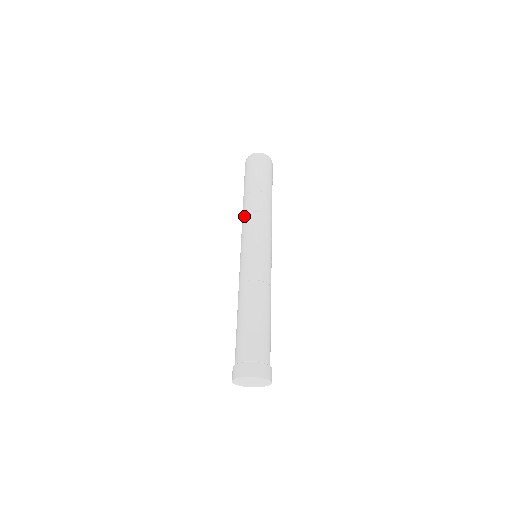
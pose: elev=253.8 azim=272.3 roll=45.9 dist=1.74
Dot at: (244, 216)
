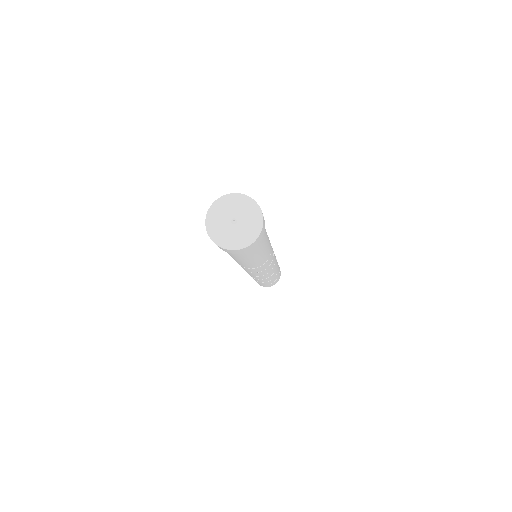
Dot at: occluded
